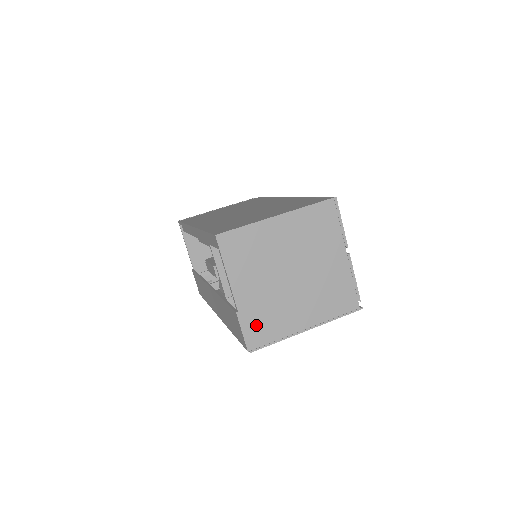
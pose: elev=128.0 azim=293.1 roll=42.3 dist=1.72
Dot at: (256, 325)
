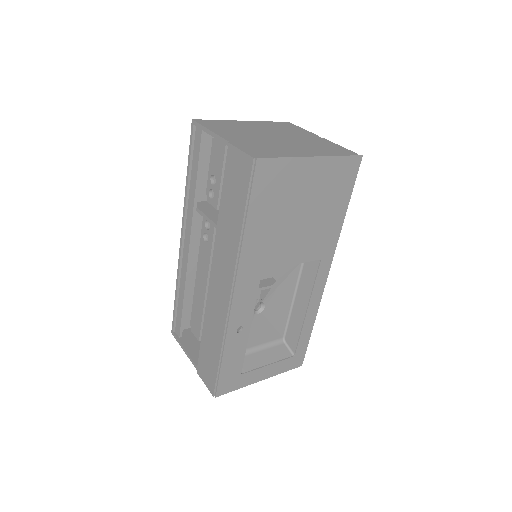
Dot at: (254, 149)
